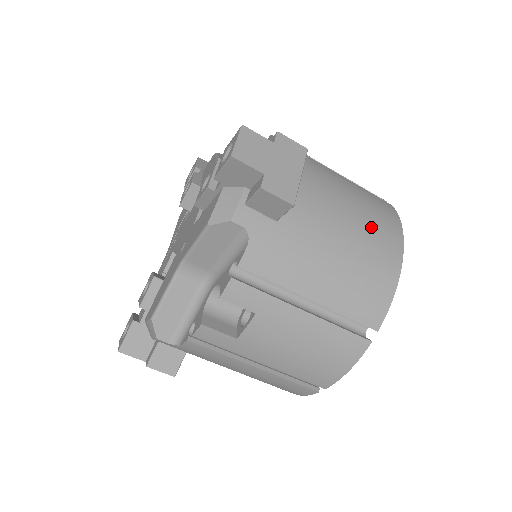
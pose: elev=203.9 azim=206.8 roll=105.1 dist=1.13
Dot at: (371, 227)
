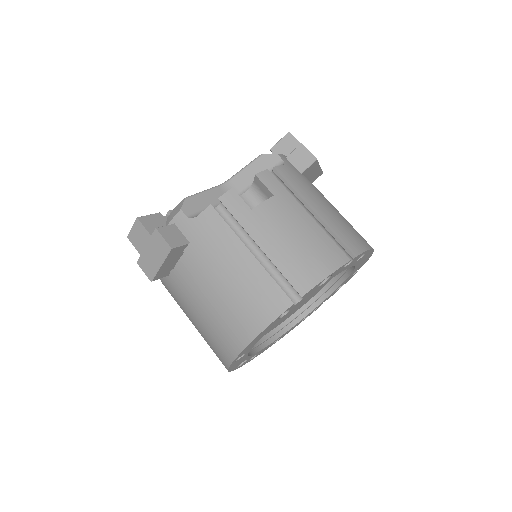
Dot at: occluded
